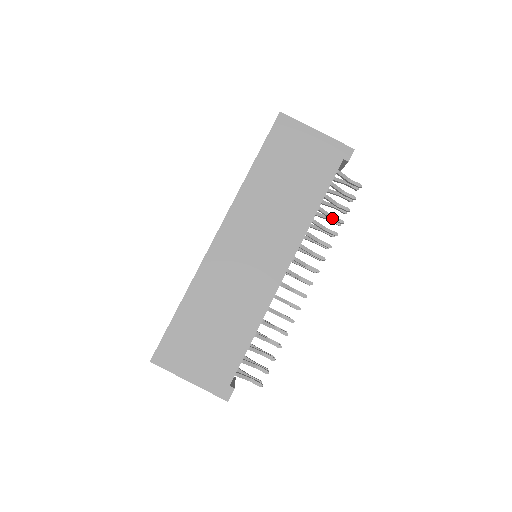
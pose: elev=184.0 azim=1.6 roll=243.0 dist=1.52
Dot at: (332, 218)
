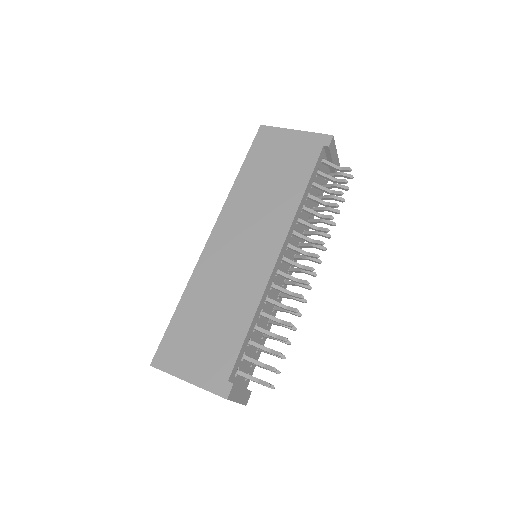
Dot at: (326, 204)
